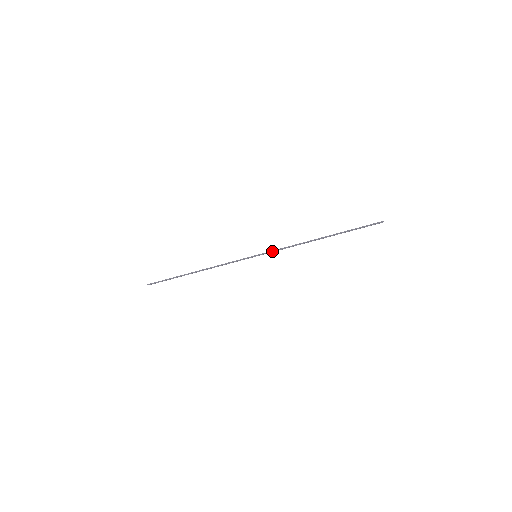
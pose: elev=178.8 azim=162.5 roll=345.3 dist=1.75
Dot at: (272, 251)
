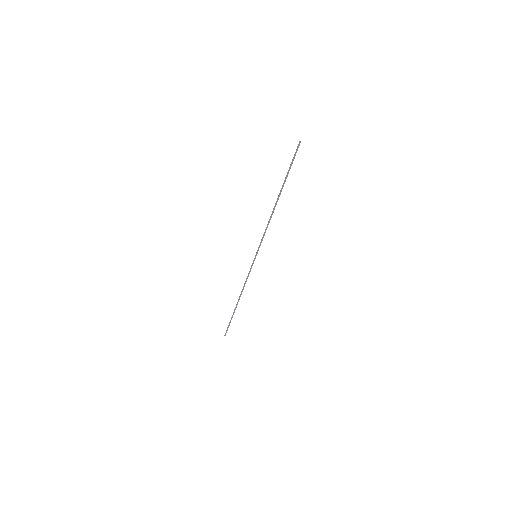
Dot at: (260, 243)
